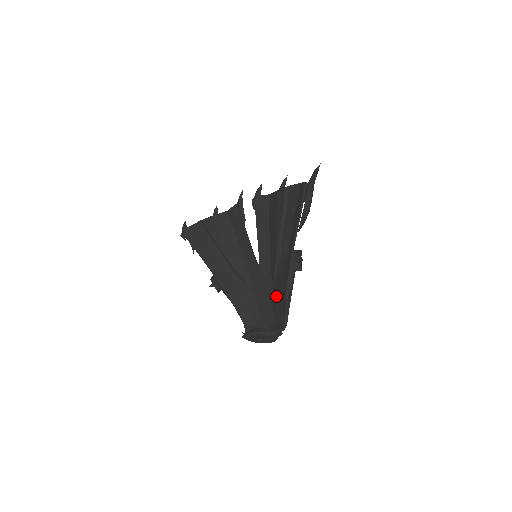
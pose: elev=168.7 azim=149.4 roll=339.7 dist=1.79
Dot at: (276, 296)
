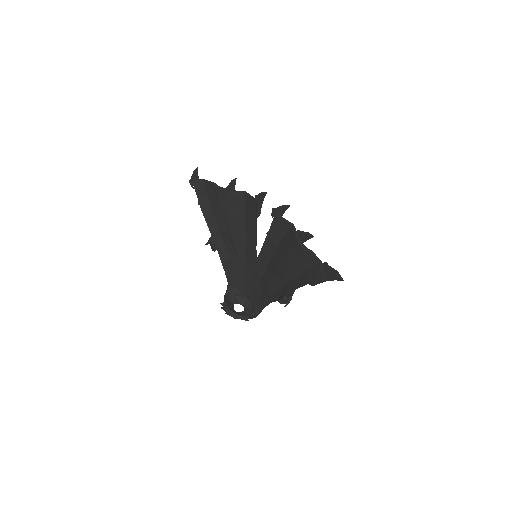
Dot at: (261, 289)
